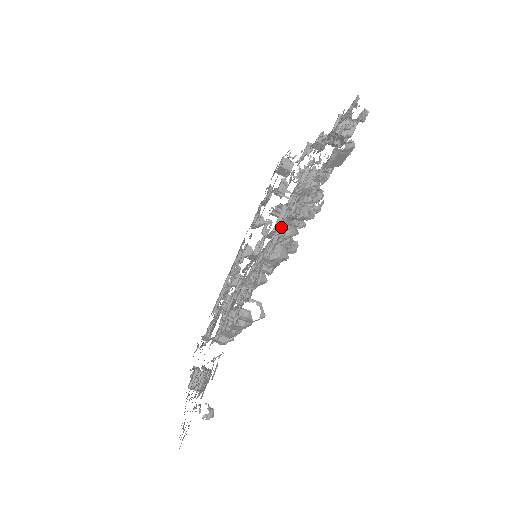
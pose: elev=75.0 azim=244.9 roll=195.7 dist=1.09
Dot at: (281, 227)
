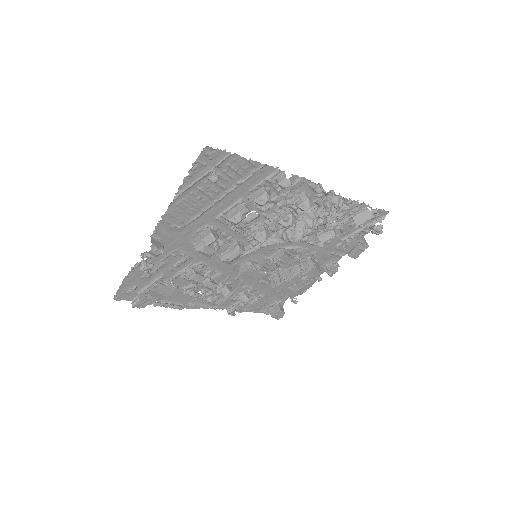
Dot at: occluded
